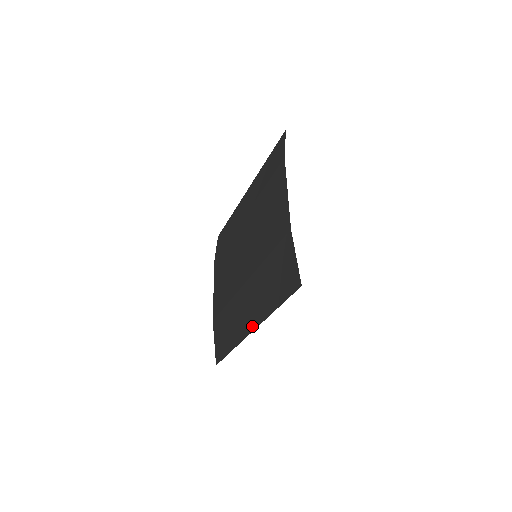
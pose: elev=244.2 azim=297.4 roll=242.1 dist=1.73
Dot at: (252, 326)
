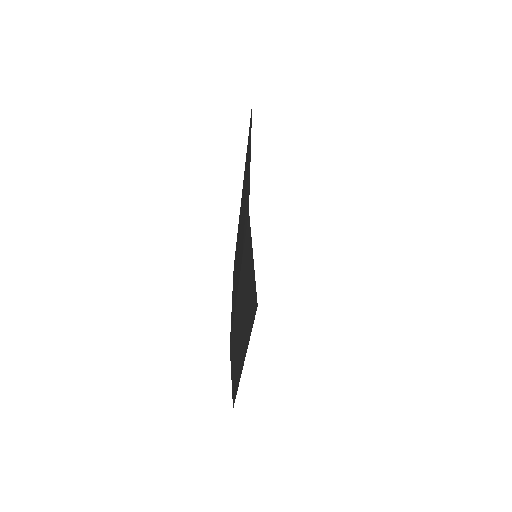
Dot at: (241, 363)
